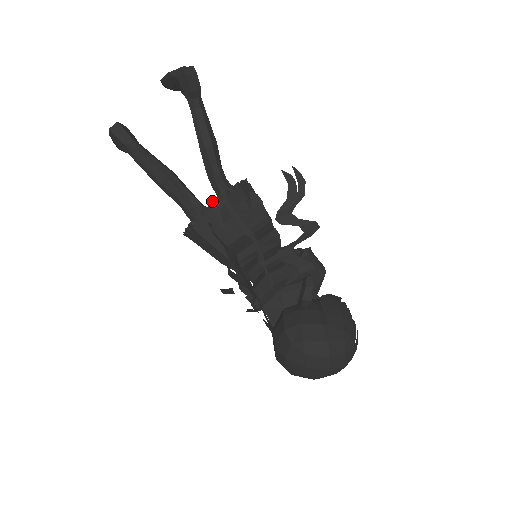
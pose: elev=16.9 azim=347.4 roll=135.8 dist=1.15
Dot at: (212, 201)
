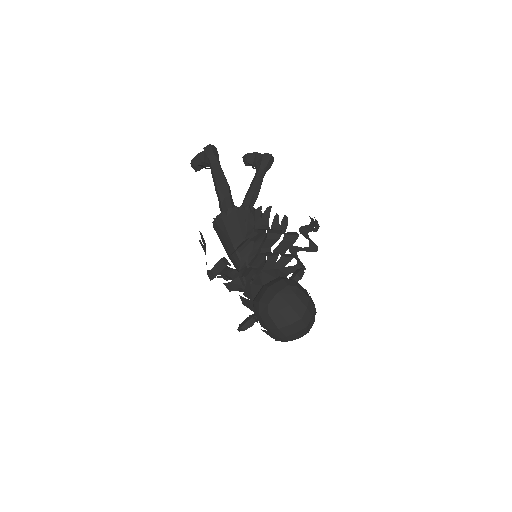
Dot at: (254, 208)
